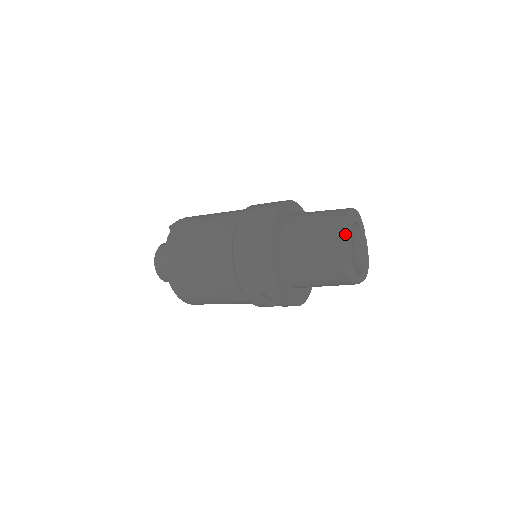
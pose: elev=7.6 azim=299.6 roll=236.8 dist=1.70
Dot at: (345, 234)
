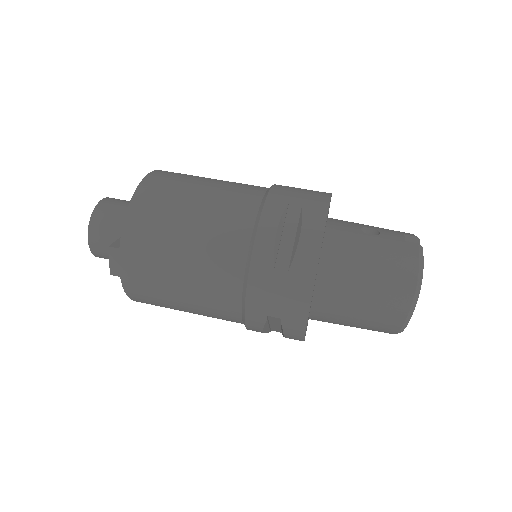
Dot at: (402, 330)
